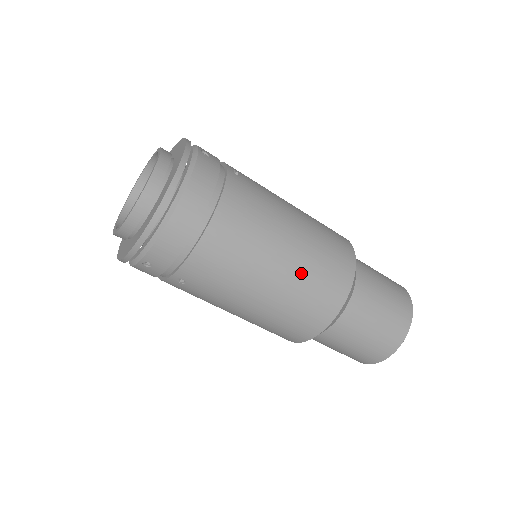
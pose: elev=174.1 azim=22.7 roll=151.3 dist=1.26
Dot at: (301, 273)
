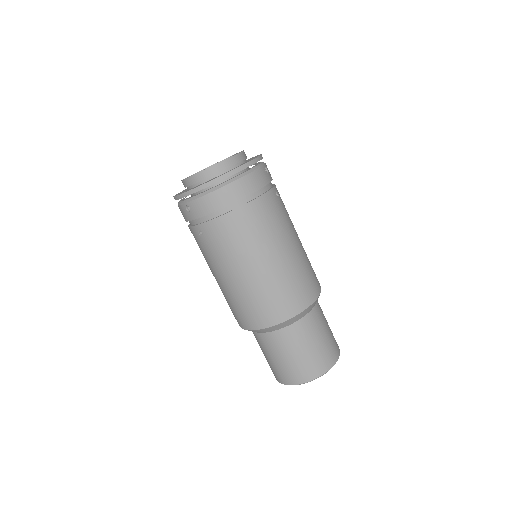
Dot at: (274, 278)
